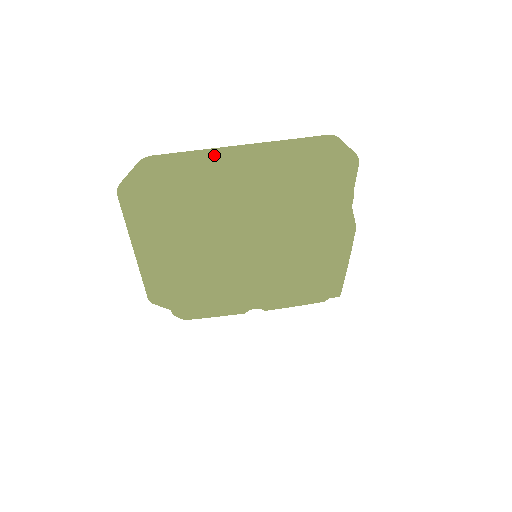
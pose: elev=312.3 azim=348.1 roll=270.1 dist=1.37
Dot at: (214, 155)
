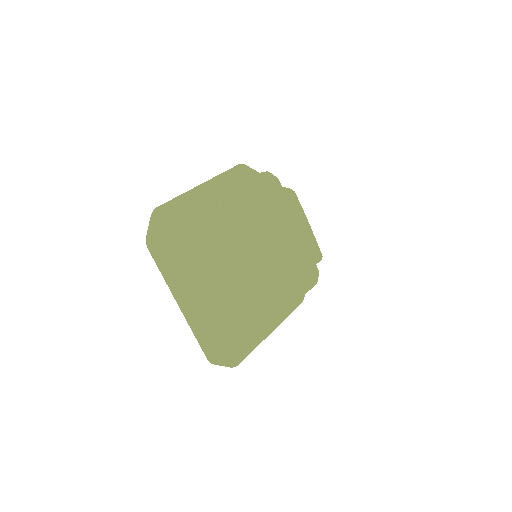
Dot at: (190, 197)
